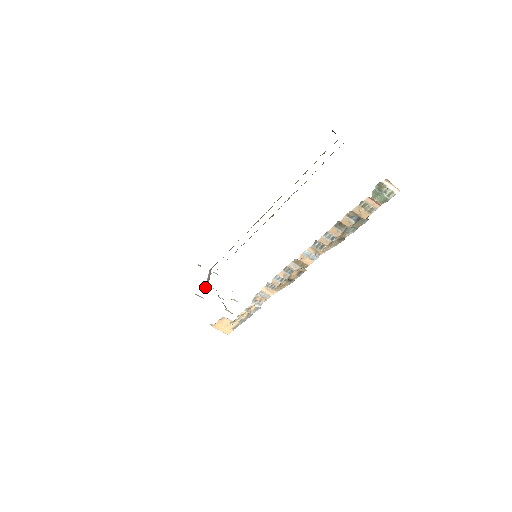
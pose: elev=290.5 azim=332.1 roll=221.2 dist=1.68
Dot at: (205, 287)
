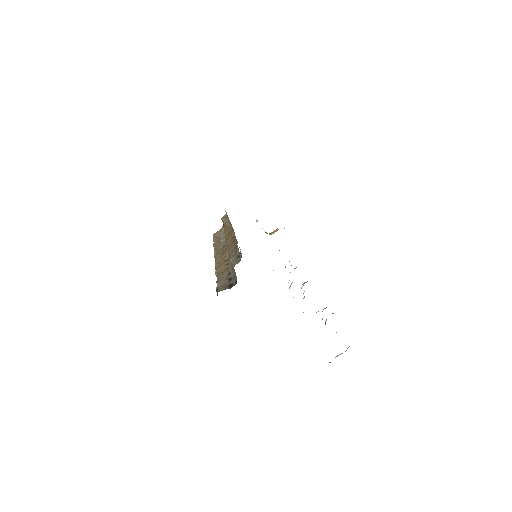
Dot at: occluded
